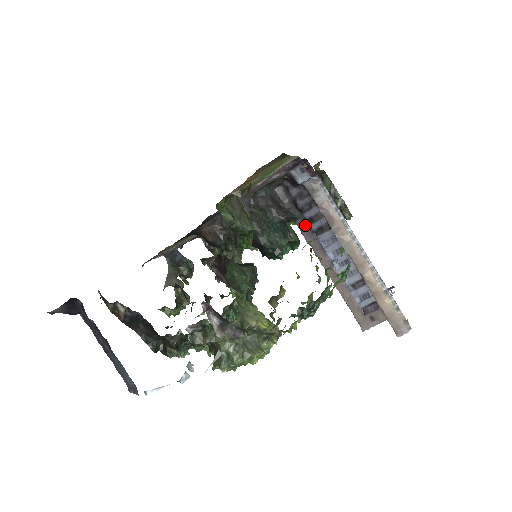
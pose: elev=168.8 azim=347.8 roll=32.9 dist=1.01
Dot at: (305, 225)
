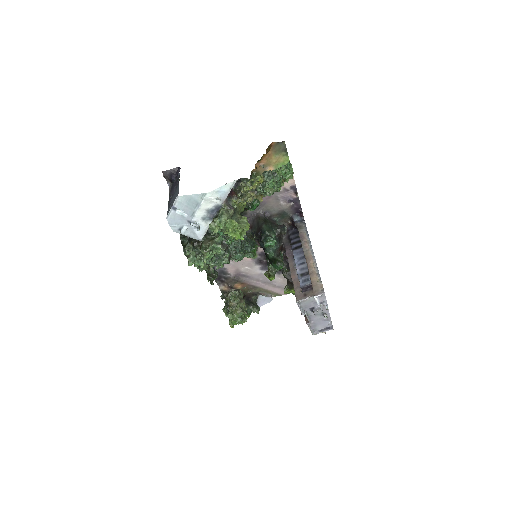
Dot at: (289, 247)
